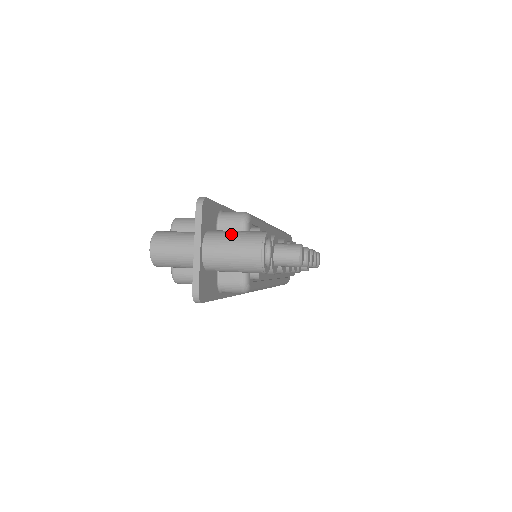
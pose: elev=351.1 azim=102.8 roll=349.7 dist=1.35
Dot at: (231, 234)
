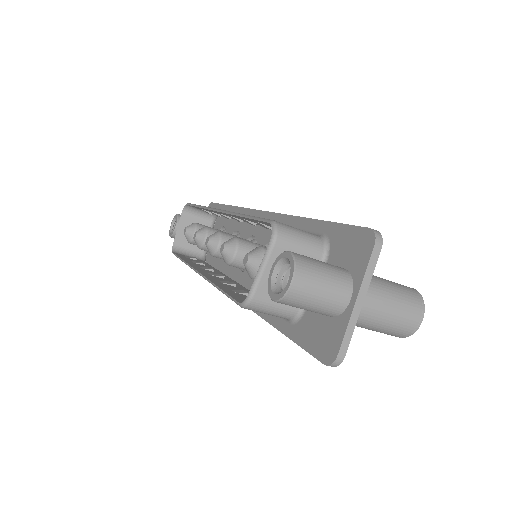
Dot at: (389, 286)
